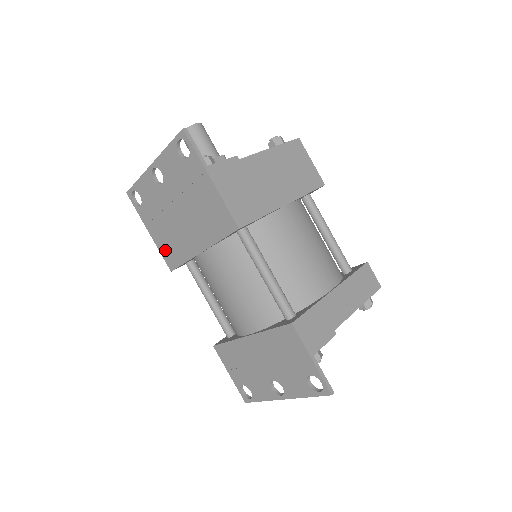
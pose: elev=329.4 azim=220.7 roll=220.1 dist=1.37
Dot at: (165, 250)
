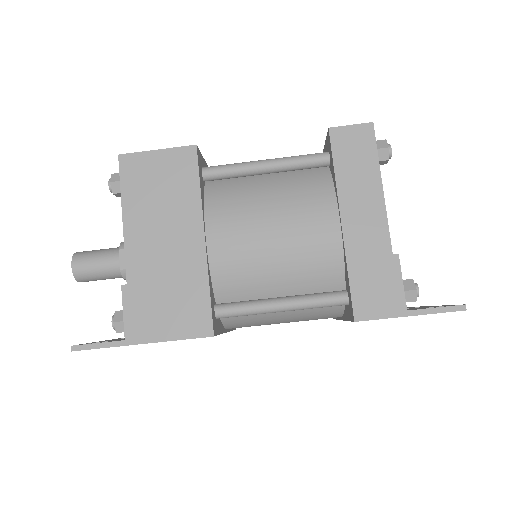
Dot at: occluded
